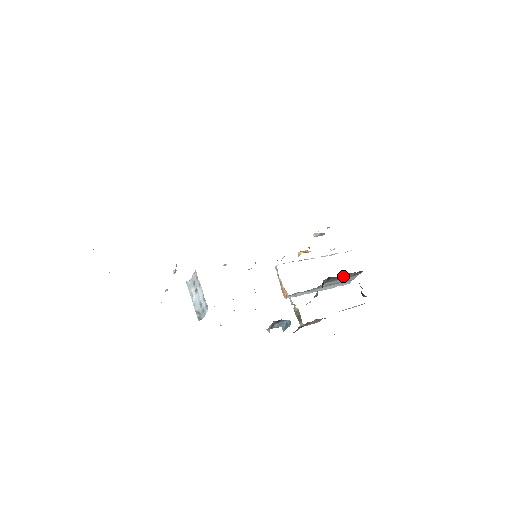
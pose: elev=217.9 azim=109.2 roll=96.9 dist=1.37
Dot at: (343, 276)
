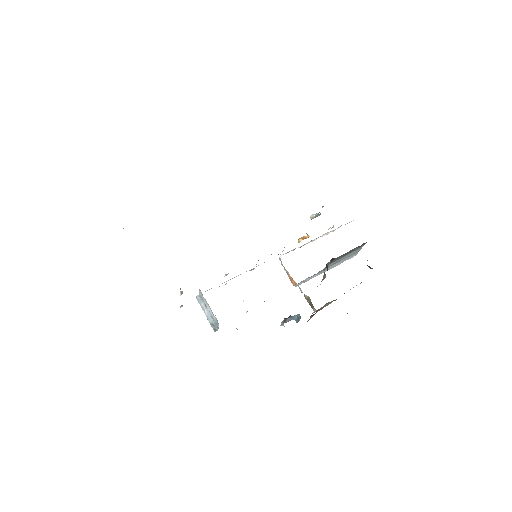
Dot at: (347, 253)
